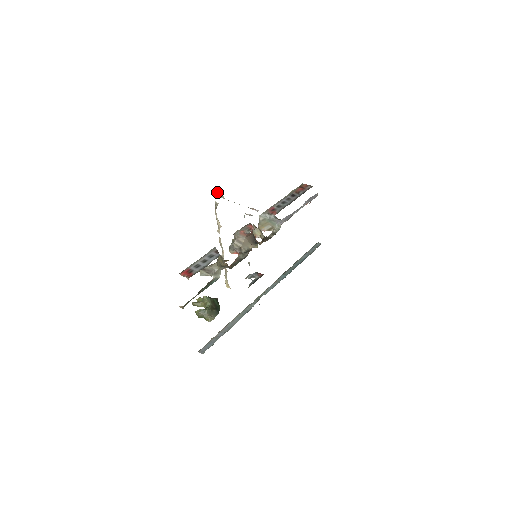
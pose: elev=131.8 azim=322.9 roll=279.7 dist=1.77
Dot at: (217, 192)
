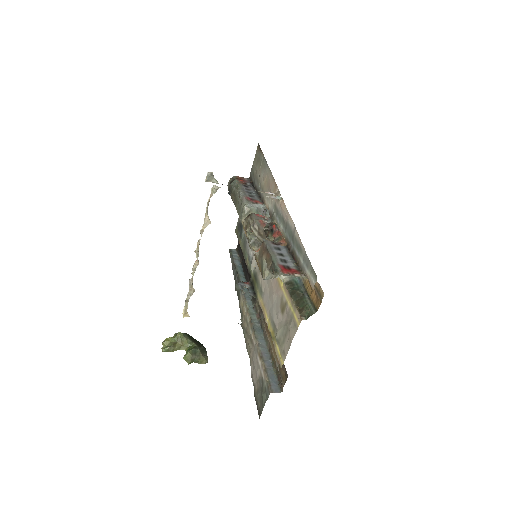
Dot at: (209, 173)
